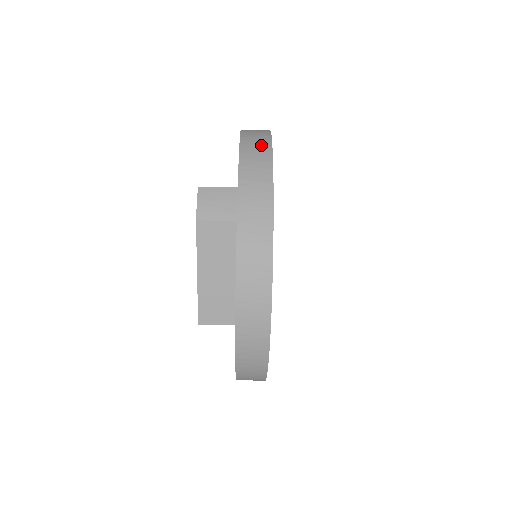
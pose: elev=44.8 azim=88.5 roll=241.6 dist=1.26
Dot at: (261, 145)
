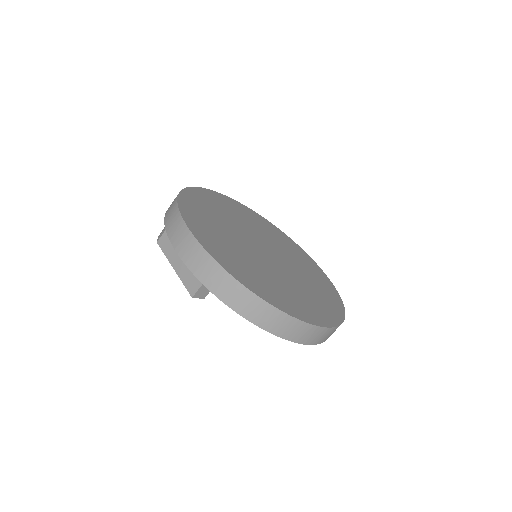
Dot at: occluded
